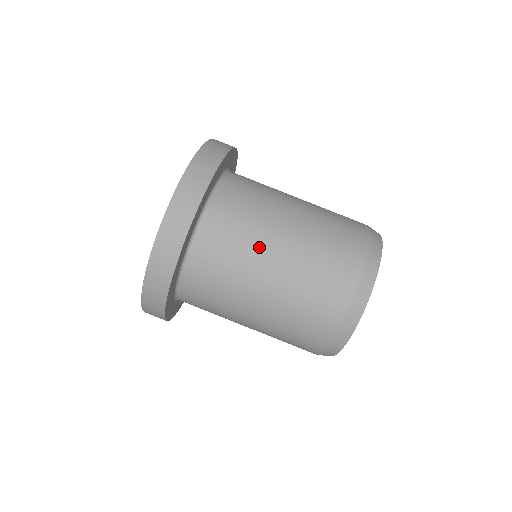
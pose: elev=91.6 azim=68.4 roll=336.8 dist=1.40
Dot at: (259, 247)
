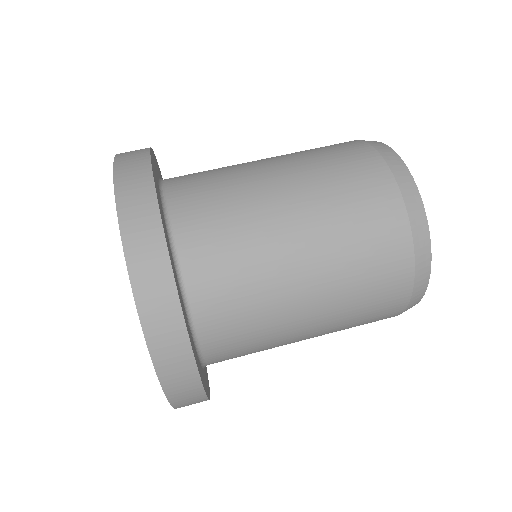
Dot at: (272, 261)
